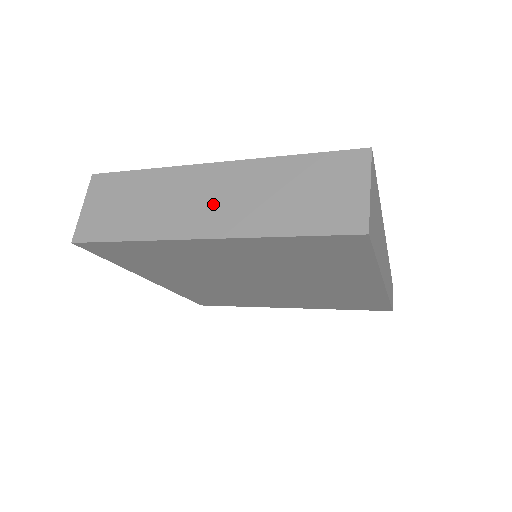
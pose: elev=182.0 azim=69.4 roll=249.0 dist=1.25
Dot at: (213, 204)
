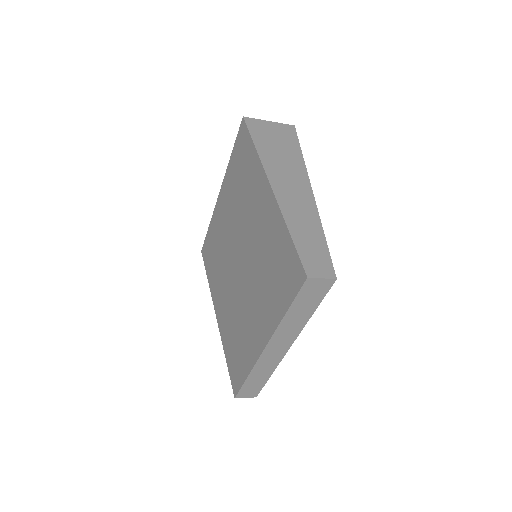
Dot at: occluded
